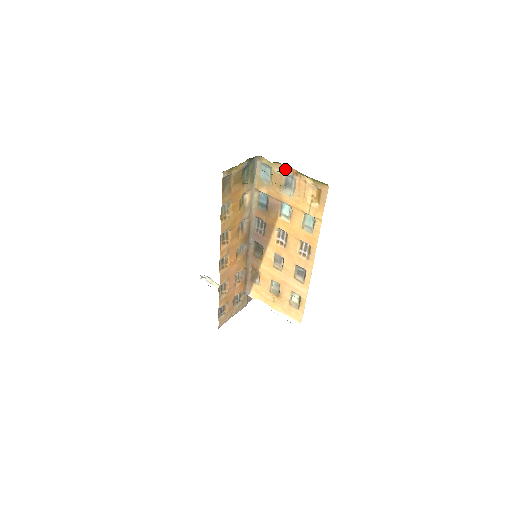
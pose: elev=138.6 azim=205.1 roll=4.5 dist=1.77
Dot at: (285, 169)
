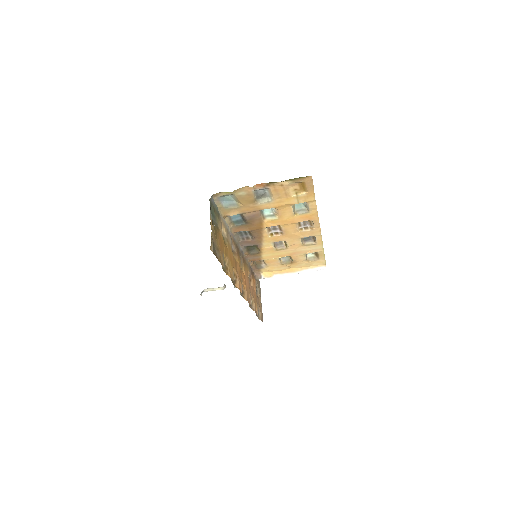
Dot at: (251, 188)
